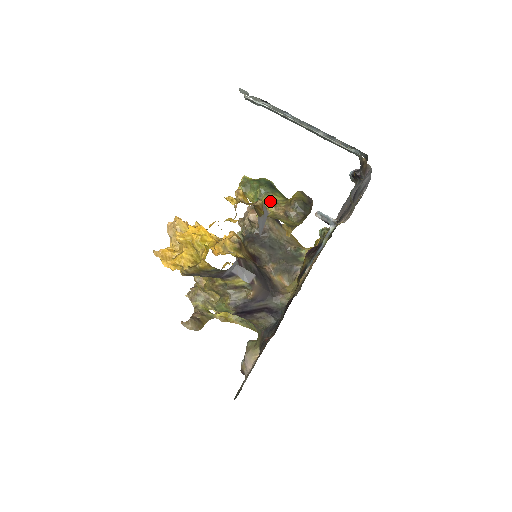
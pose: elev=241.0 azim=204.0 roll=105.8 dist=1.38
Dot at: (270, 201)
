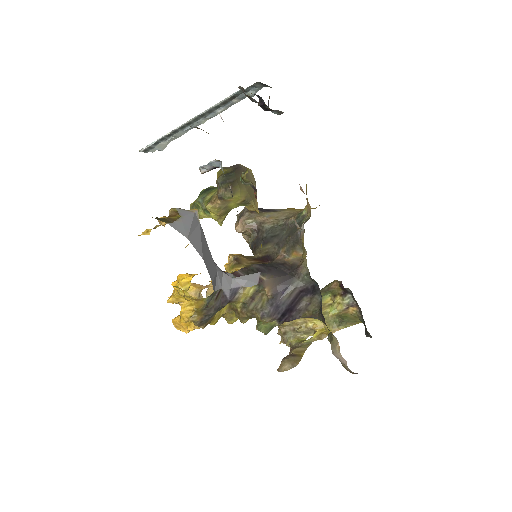
Dot at: (207, 202)
